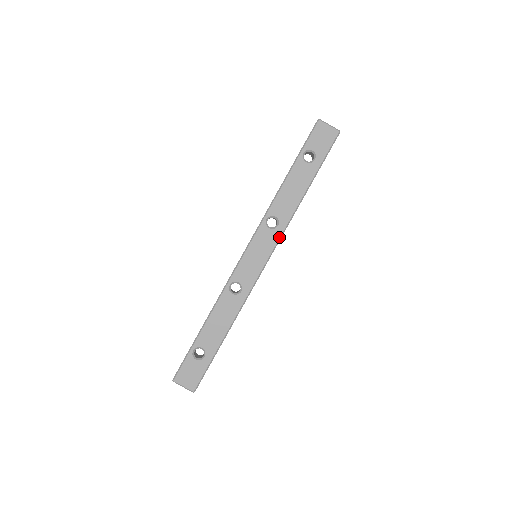
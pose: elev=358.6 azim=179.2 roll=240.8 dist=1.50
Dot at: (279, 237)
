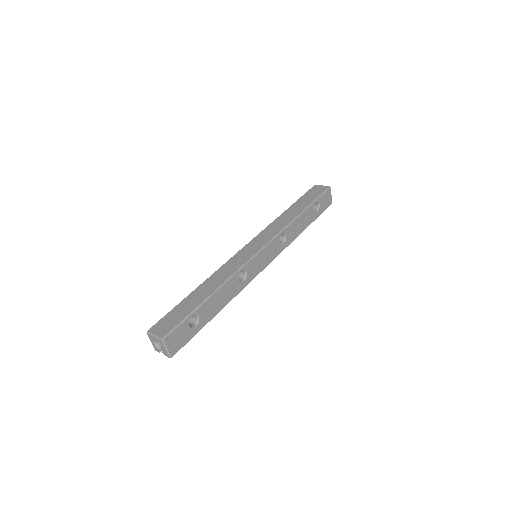
Dot at: (280, 252)
